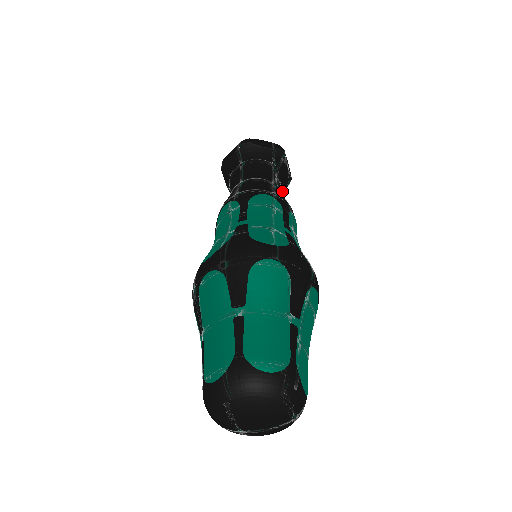
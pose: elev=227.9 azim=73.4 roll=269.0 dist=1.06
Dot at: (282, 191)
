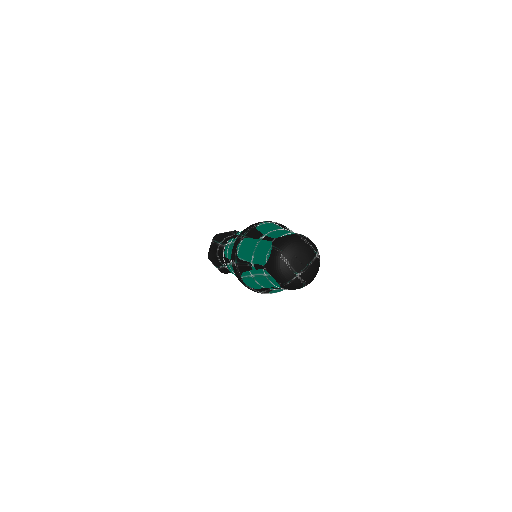
Dot at: occluded
